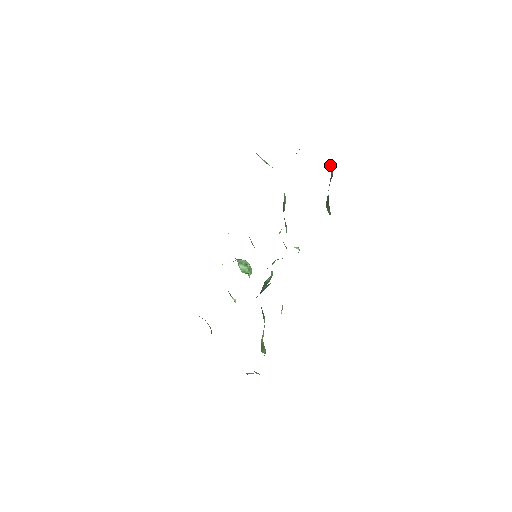
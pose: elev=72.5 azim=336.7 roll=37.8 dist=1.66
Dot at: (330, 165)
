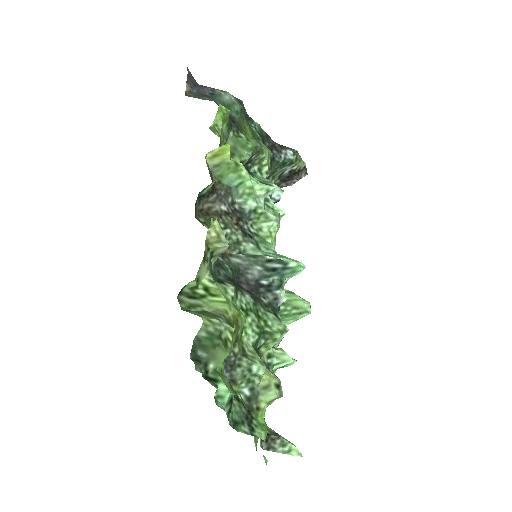
Dot at: occluded
